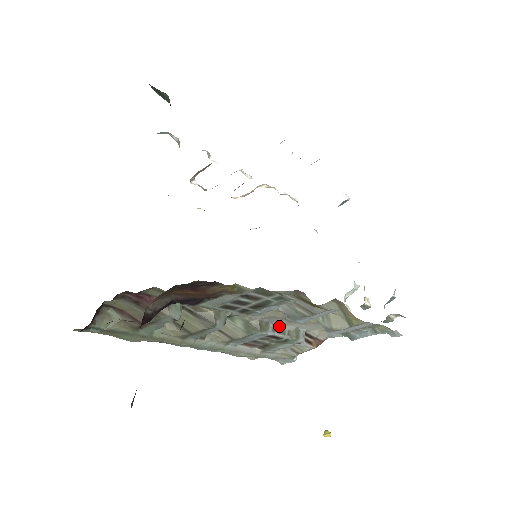
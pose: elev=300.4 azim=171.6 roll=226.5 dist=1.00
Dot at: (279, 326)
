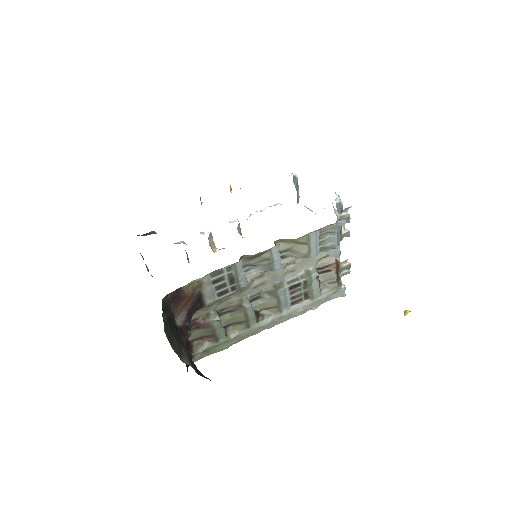
Dot at: (292, 279)
